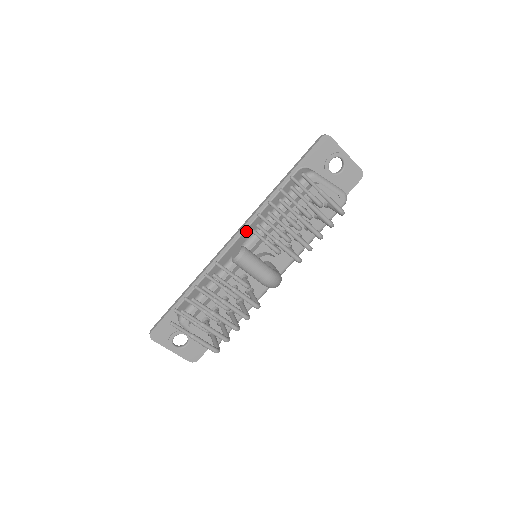
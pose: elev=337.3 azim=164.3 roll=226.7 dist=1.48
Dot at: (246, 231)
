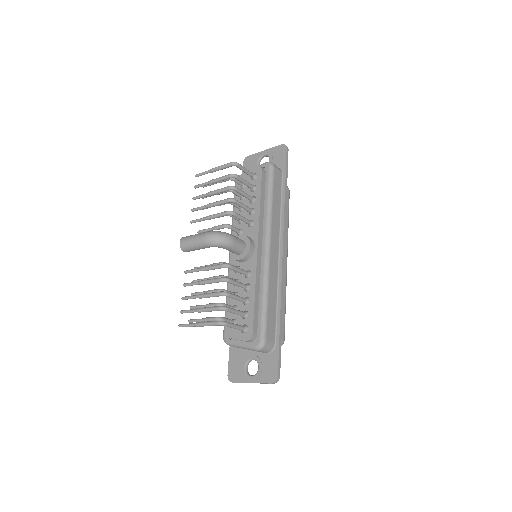
Dot at: occluded
